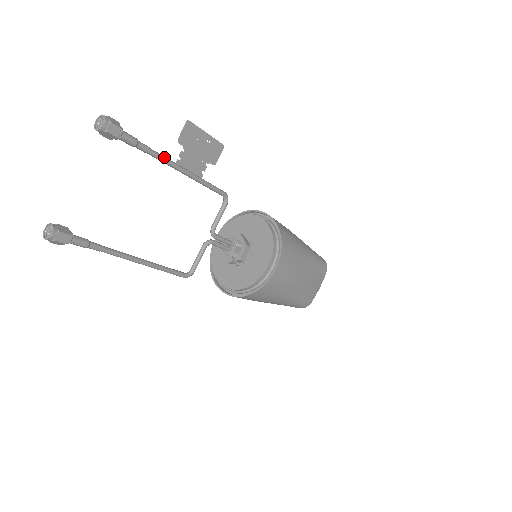
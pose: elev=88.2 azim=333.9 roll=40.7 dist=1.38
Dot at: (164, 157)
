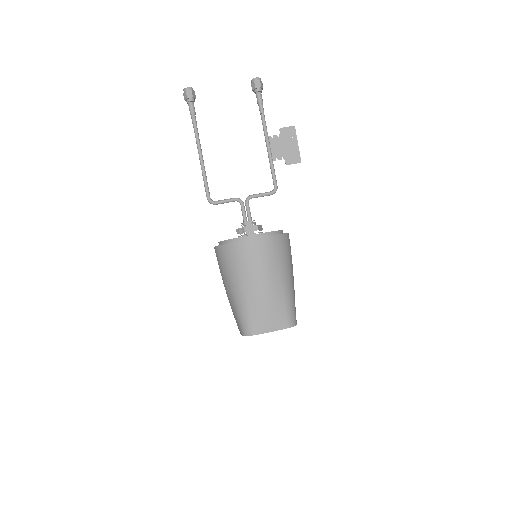
Dot at: occluded
